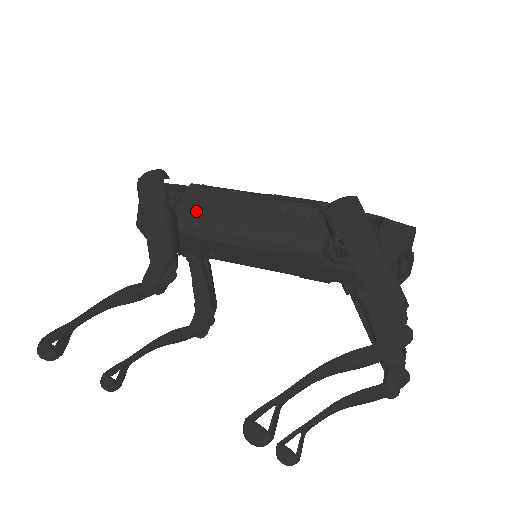
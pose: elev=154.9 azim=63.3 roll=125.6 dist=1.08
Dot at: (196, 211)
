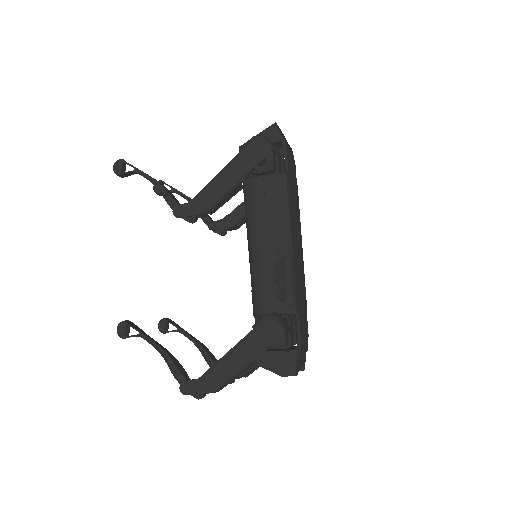
Dot at: (259, 197)
